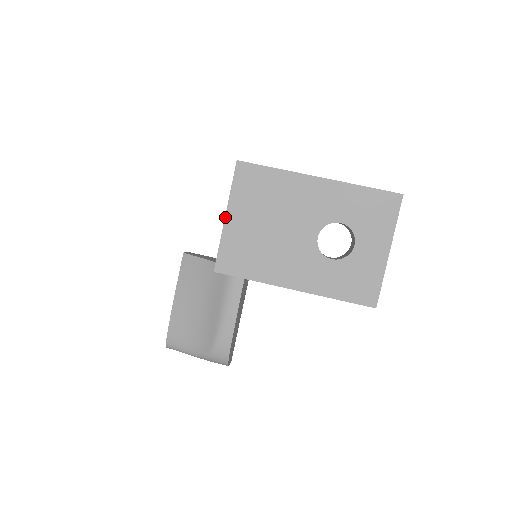
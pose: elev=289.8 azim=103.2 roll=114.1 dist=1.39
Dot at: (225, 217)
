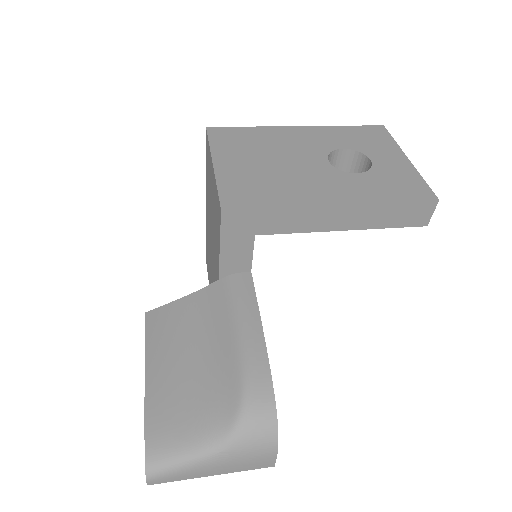
Dot at: (213, 164)
